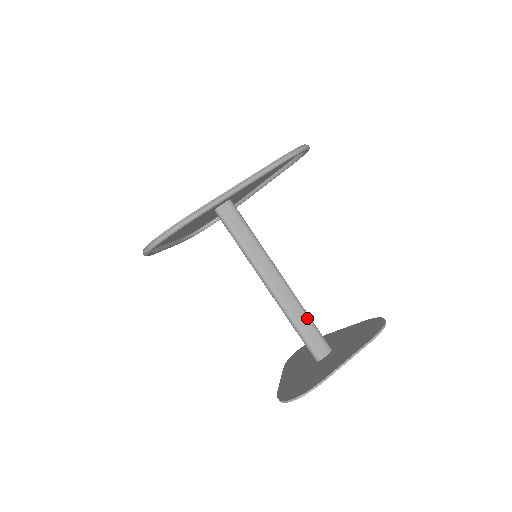
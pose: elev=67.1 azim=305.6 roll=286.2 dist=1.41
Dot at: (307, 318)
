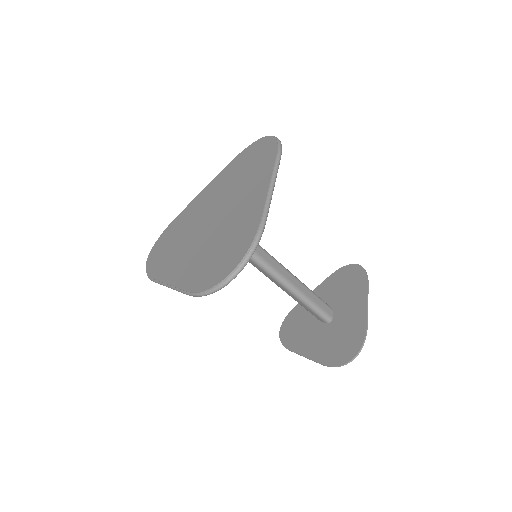
Dot at: (311, 291)
